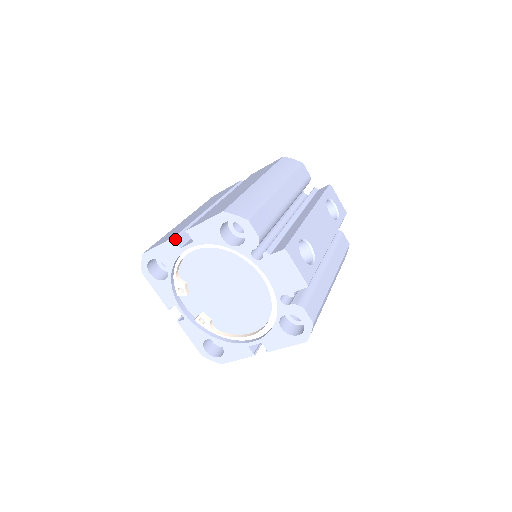
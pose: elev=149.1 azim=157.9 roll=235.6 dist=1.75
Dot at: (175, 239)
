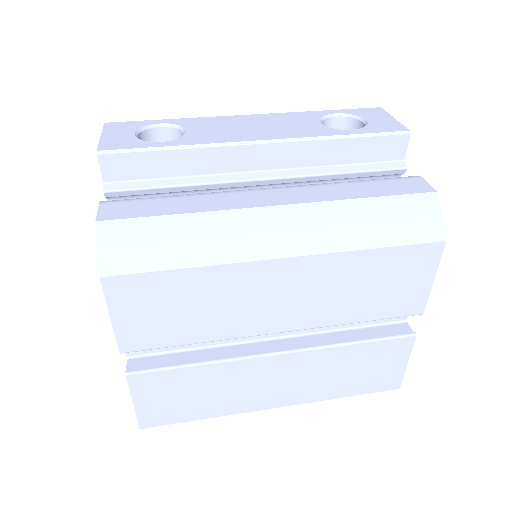
Dot at: occluded
